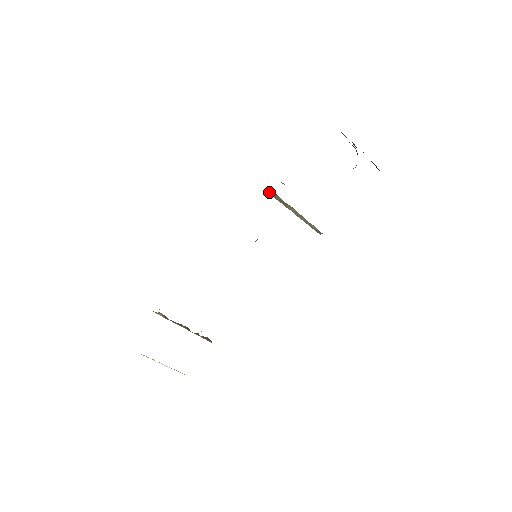
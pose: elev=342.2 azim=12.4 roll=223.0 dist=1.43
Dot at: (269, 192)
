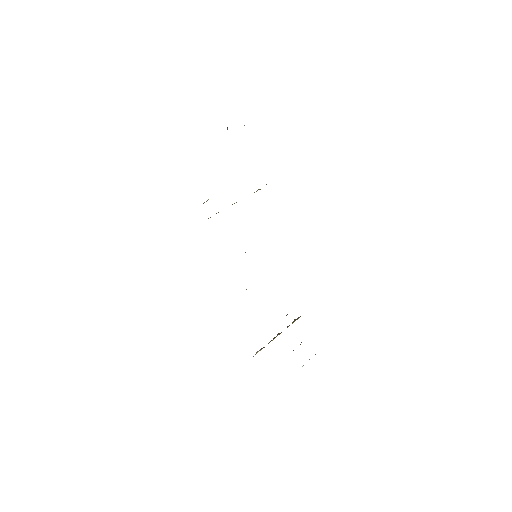
Dot at: occluded
